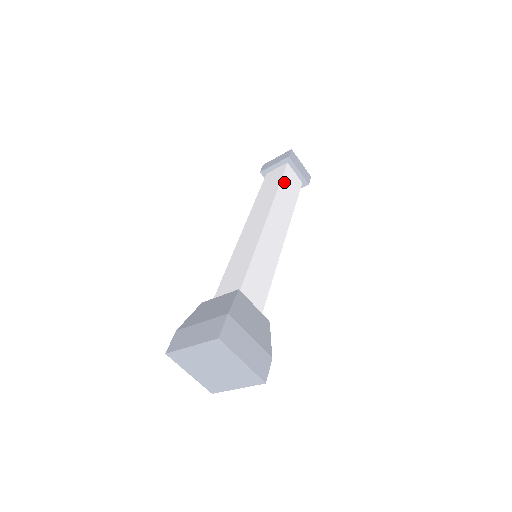
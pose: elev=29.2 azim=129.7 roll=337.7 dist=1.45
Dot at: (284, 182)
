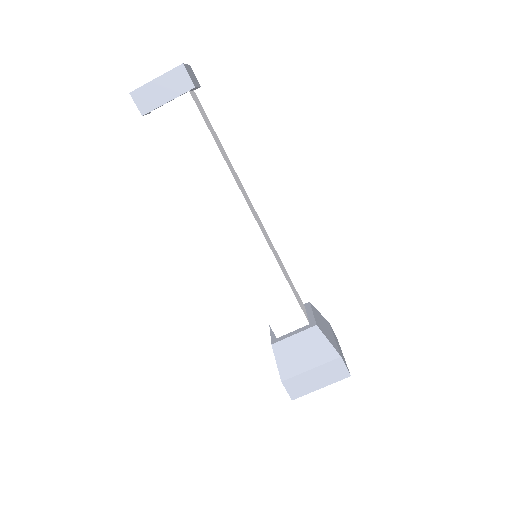
Dot at: (181, 152)
